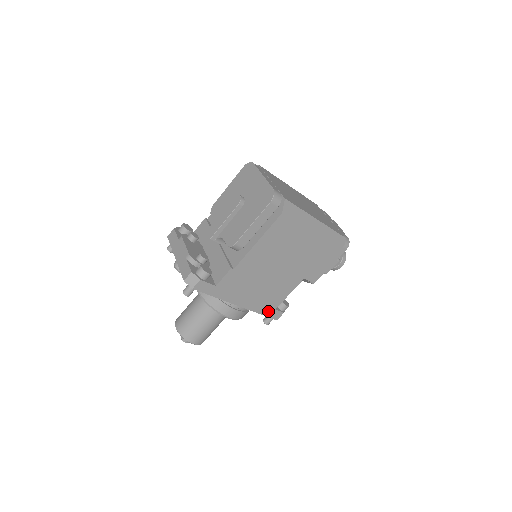
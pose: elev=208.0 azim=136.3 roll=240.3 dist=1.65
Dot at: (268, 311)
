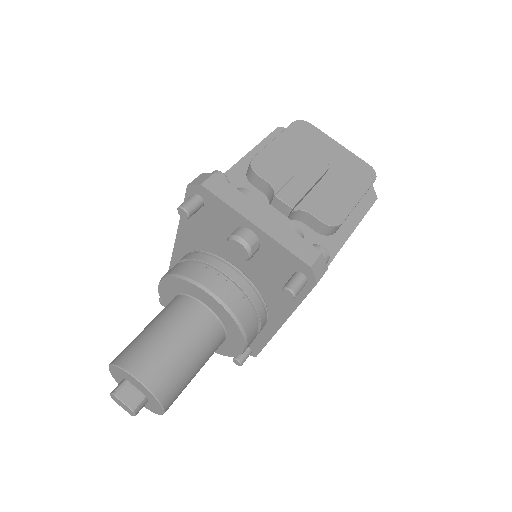
Dot at: occluded
